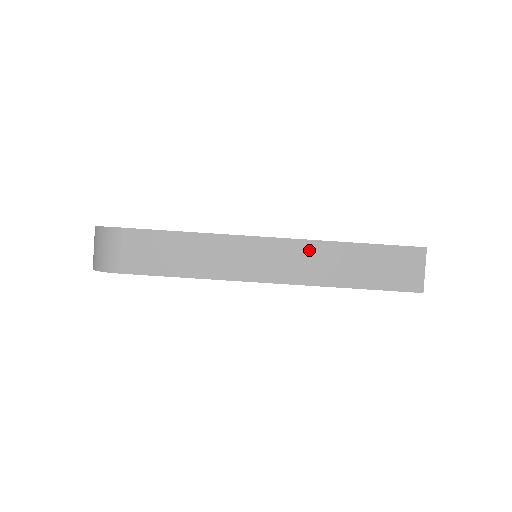
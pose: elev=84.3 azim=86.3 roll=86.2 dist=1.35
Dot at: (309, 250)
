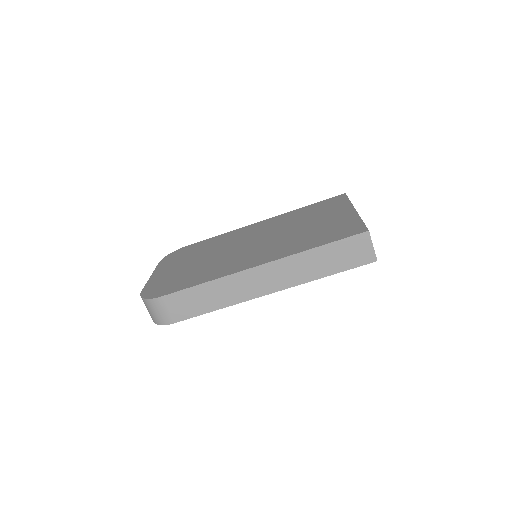
Dot at: (286, 264)
